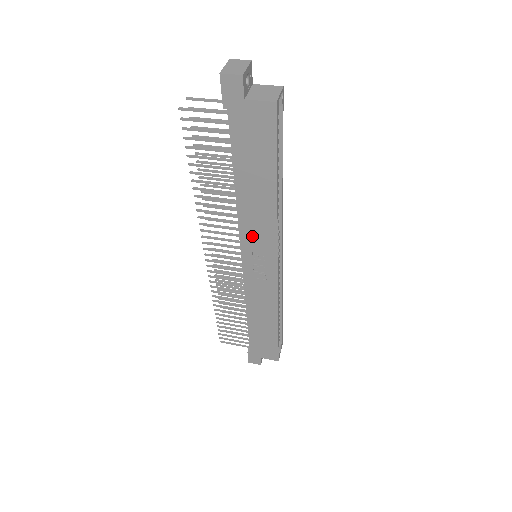
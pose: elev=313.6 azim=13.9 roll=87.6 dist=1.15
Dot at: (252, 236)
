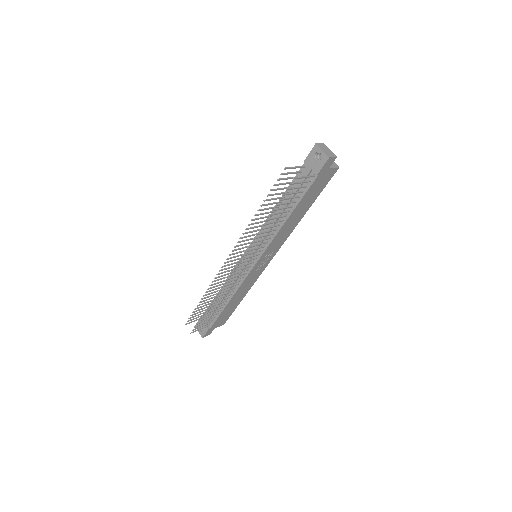
Dot at: (275, 244)
